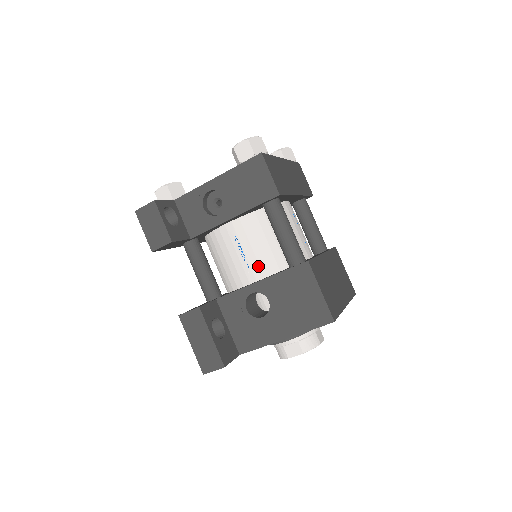
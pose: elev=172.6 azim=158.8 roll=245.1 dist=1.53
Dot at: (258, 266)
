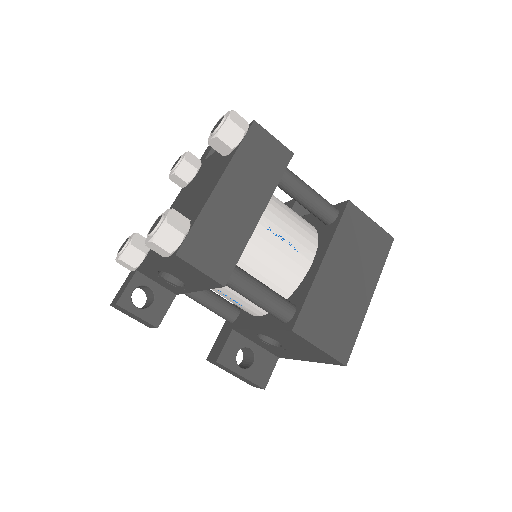
Dot at: (253, 307)
